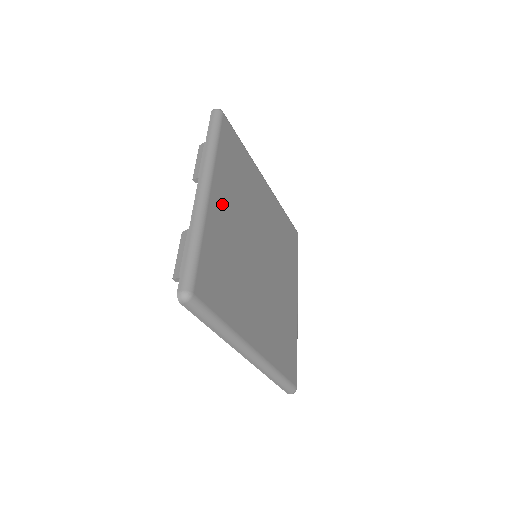
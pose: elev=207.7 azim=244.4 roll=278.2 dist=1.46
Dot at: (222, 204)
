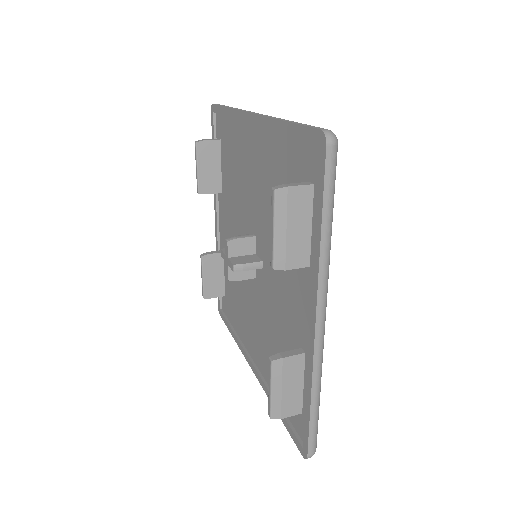
Dot at: occluded
